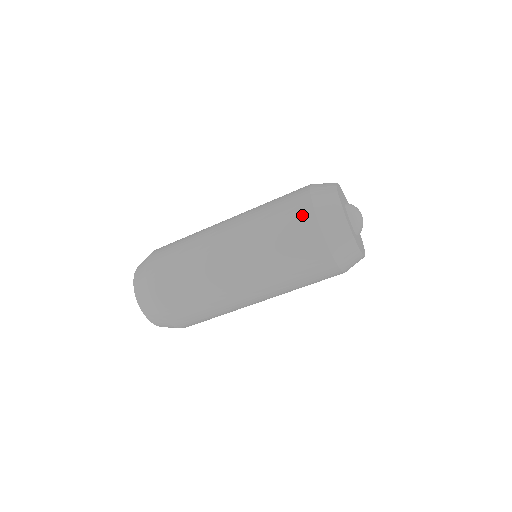
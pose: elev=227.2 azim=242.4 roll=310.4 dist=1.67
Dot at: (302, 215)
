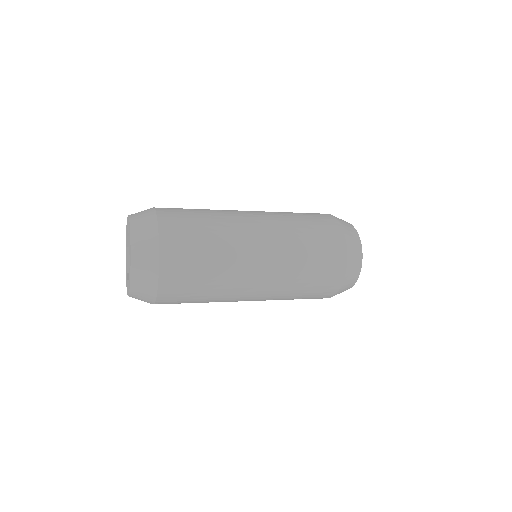
Dot at: (333, 230)
